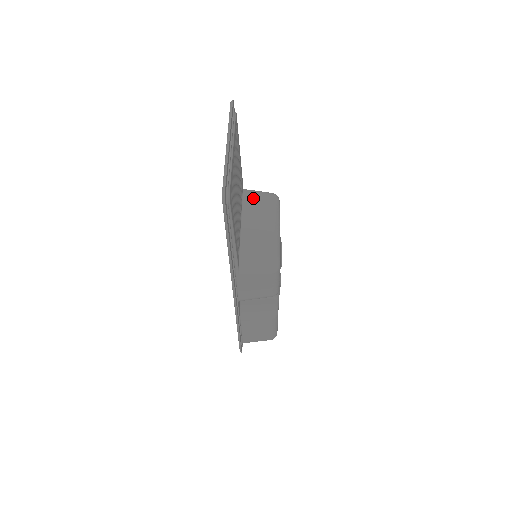
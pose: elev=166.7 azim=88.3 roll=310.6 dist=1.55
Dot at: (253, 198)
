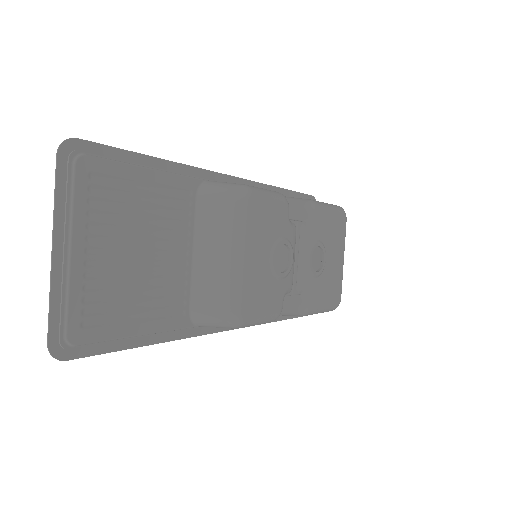
Dot at: (208, 207)
